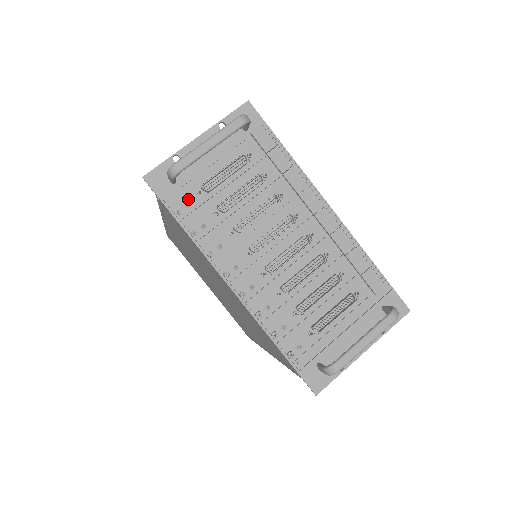
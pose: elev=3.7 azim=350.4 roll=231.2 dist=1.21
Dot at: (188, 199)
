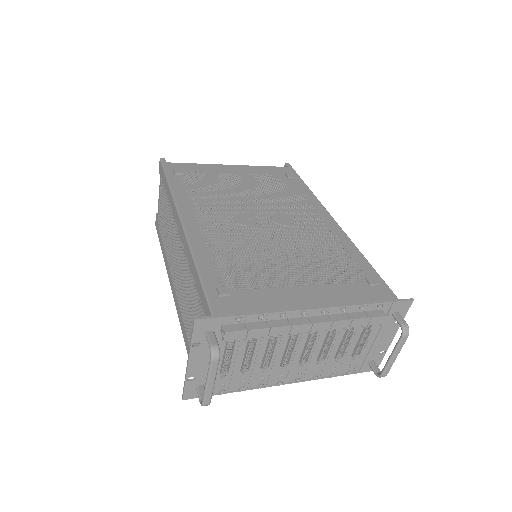
Dot at: (220, 383)
